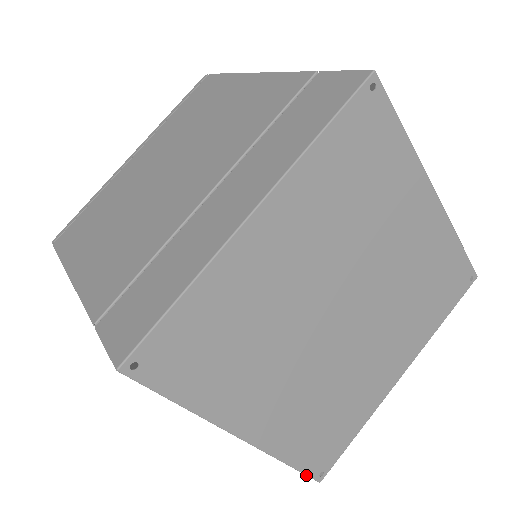
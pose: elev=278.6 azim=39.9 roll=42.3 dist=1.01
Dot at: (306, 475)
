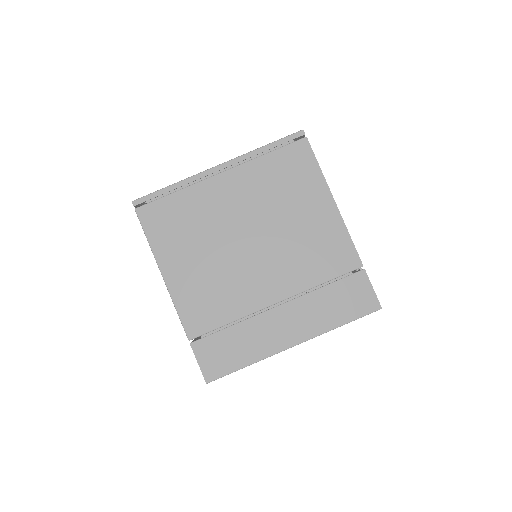
Dot at: occluded
